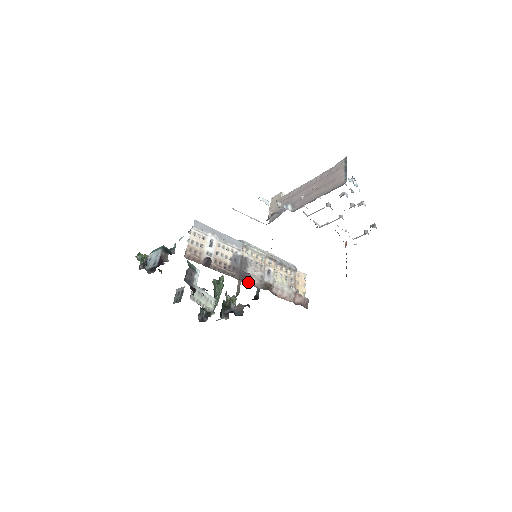
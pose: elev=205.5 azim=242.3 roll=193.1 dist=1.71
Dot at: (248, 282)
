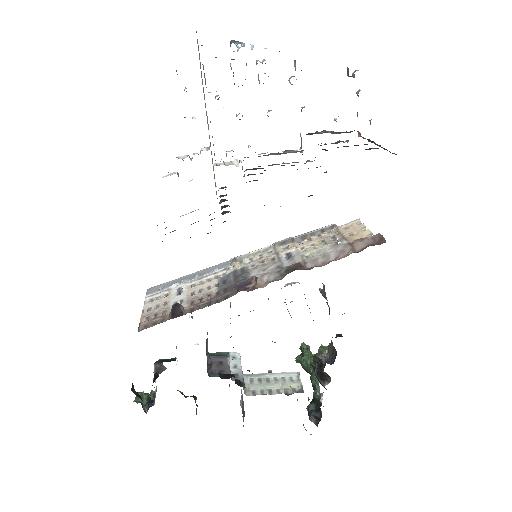
Dot at: (257, 287)
